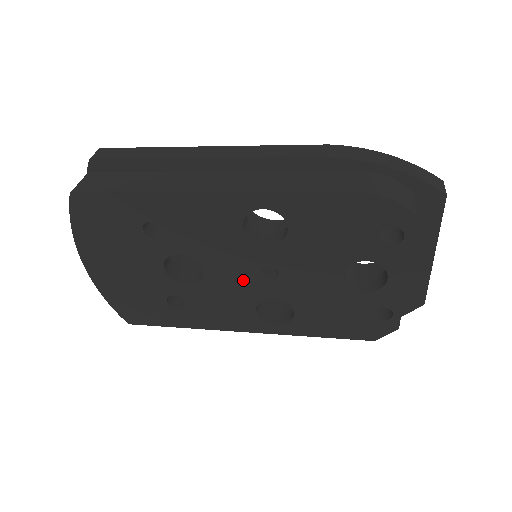
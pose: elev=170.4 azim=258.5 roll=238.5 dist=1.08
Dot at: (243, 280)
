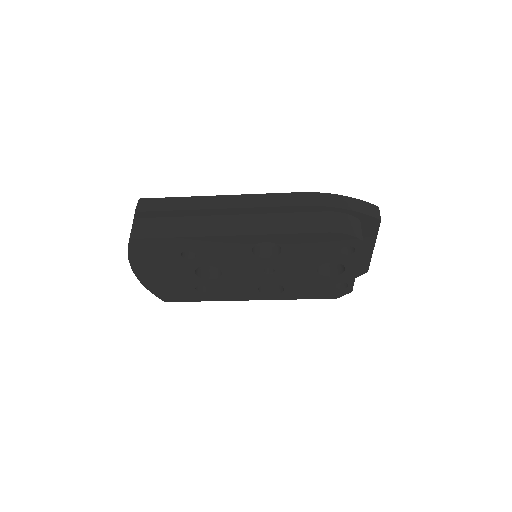
Dot at: (250, 275)
